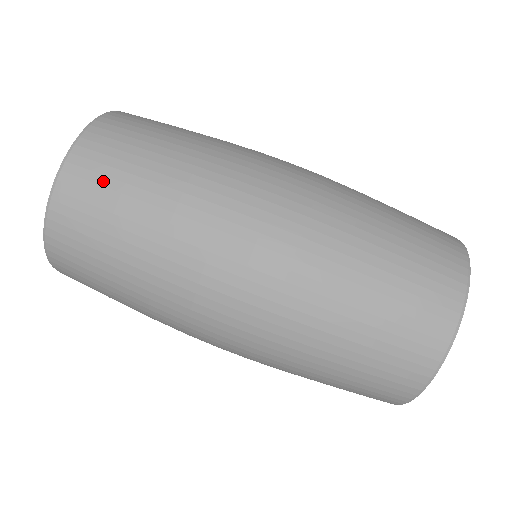
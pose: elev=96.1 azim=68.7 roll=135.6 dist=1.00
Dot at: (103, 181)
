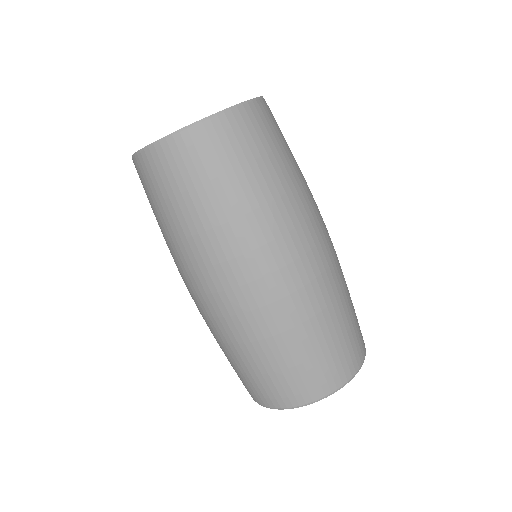
Dot at: (165, 180)
